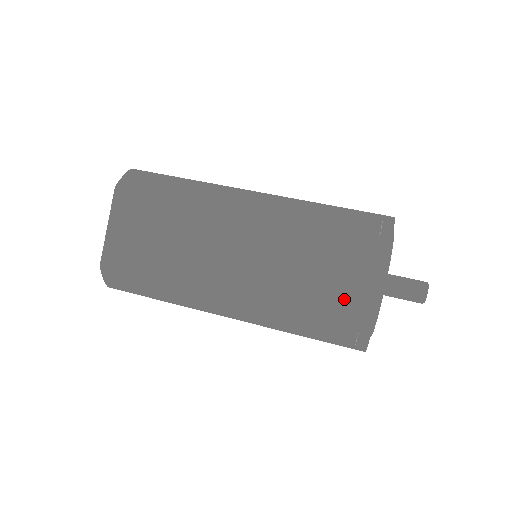
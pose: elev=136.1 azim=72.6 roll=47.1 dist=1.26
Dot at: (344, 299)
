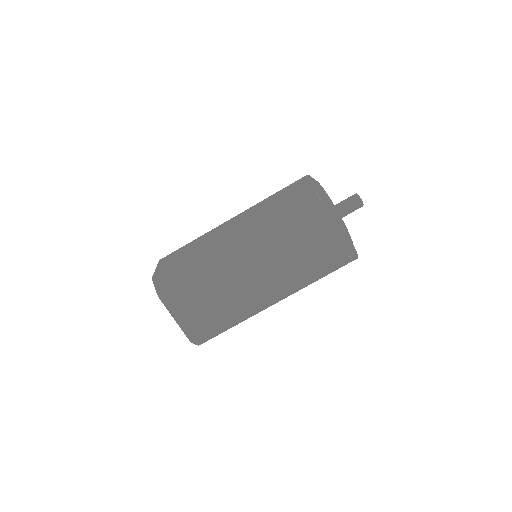
Dot at: (330, 247)
